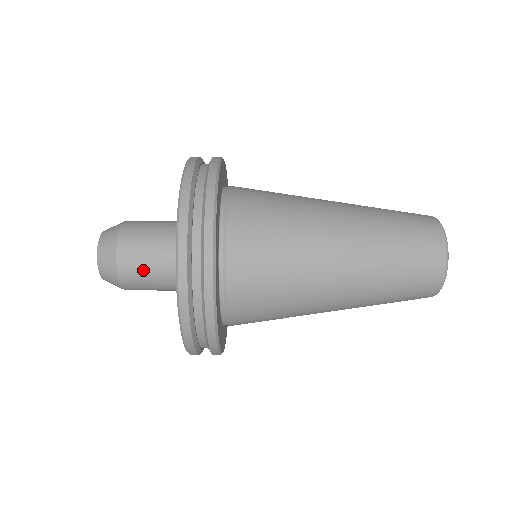
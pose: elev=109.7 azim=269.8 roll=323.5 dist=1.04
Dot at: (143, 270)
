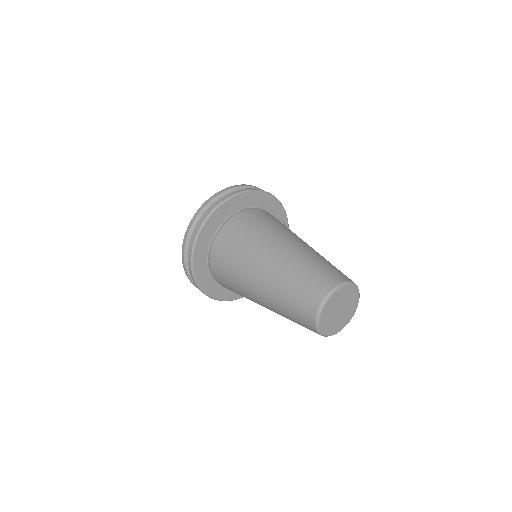
Dot at: occluded
